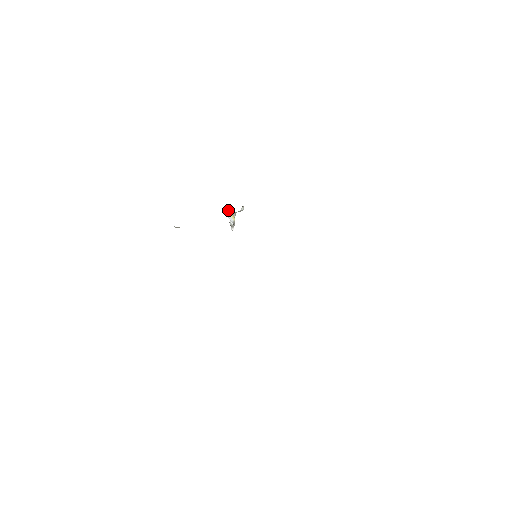
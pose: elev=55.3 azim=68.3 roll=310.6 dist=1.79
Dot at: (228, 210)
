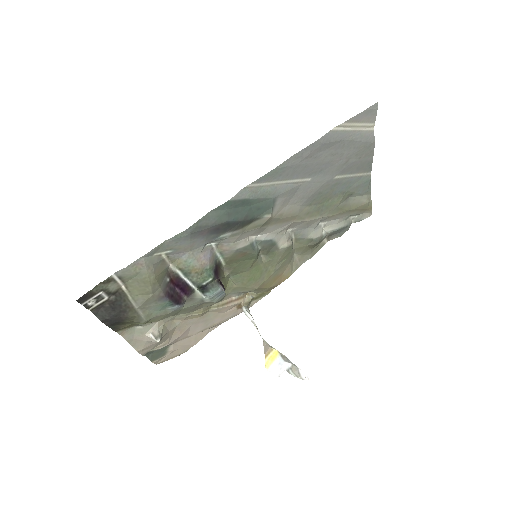
Dot at: (265, 361)
